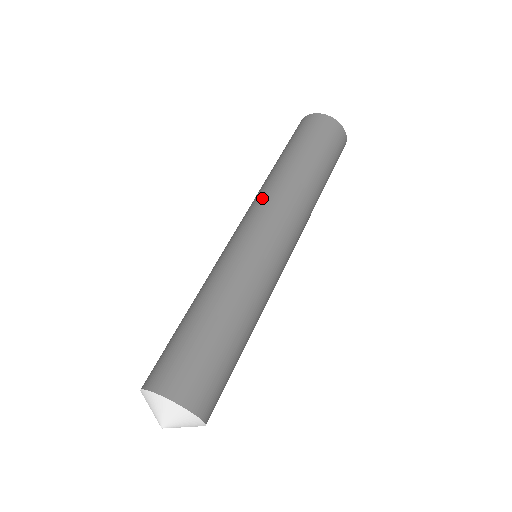
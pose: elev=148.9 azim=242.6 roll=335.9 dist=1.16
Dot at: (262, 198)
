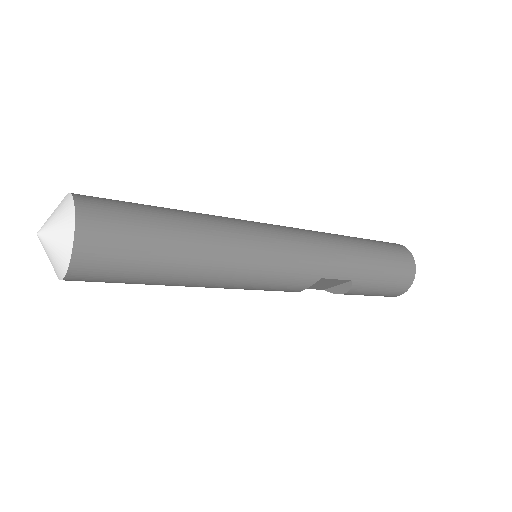
Dot at: occluded
